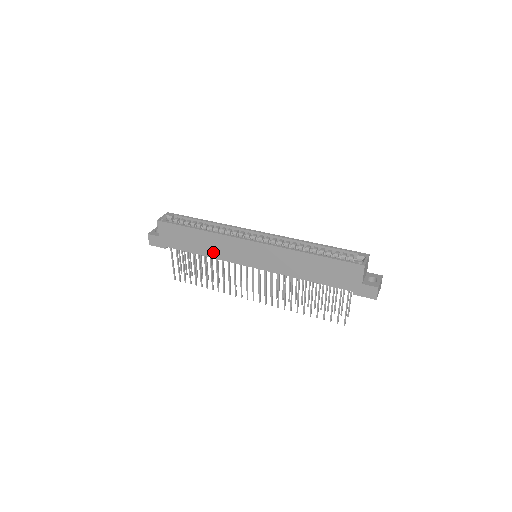
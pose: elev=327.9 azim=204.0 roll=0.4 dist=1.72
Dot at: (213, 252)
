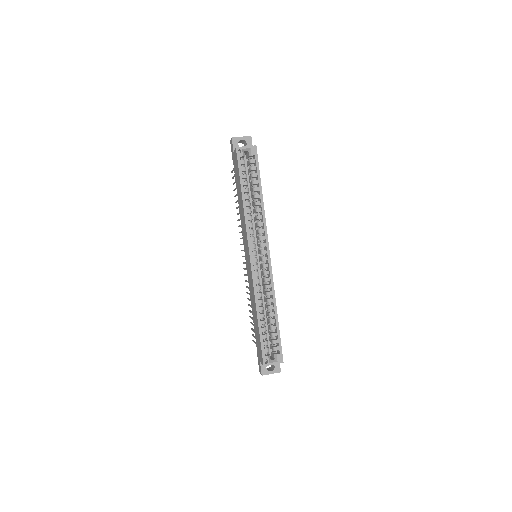
Dot at: (241, 216)
